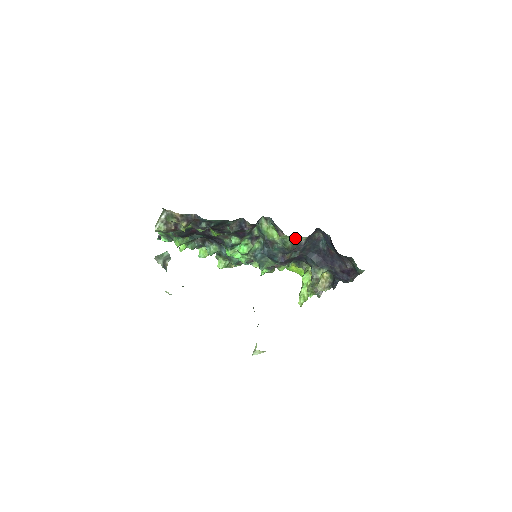
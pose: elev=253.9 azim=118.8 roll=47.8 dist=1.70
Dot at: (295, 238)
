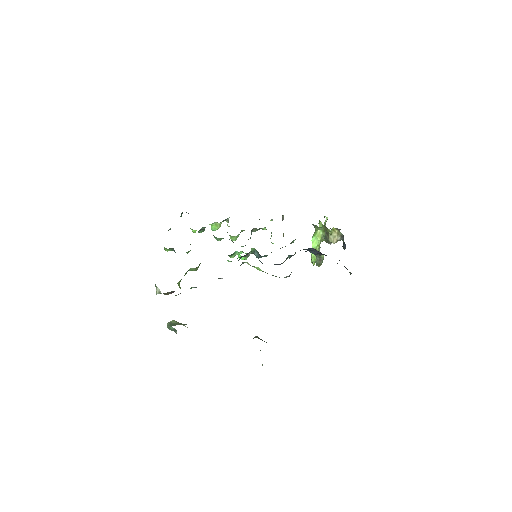
Dot at: occluded
